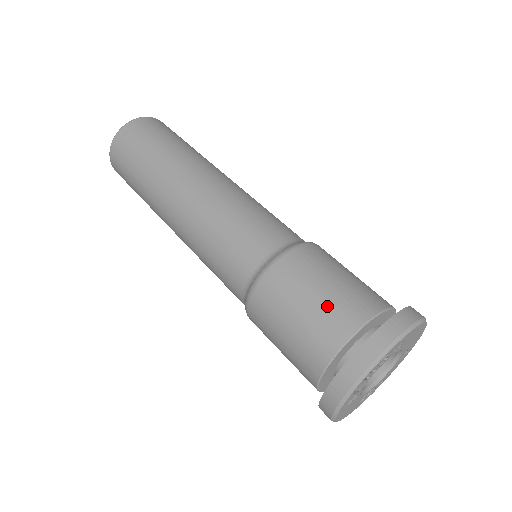
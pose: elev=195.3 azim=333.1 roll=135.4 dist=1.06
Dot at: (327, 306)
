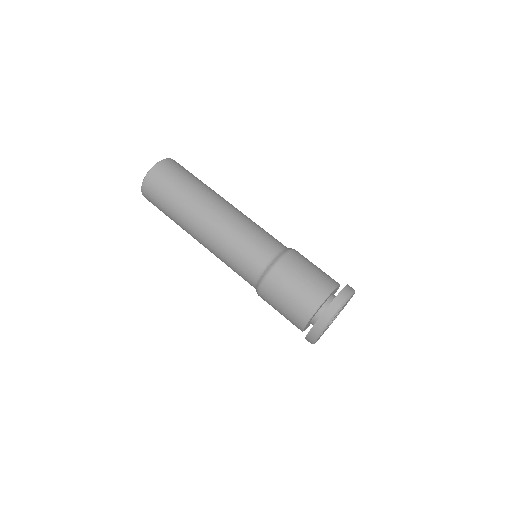
Dot at: (299, 300)
